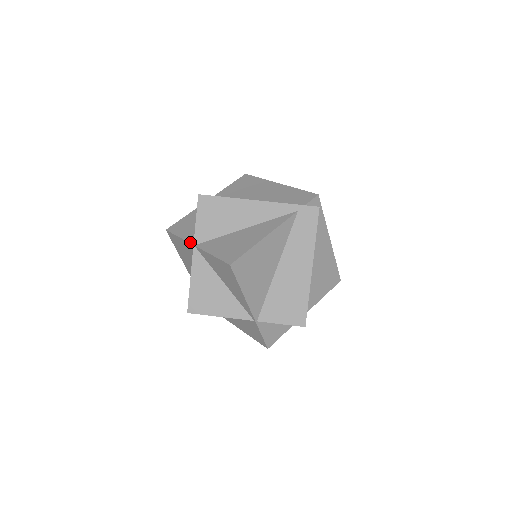
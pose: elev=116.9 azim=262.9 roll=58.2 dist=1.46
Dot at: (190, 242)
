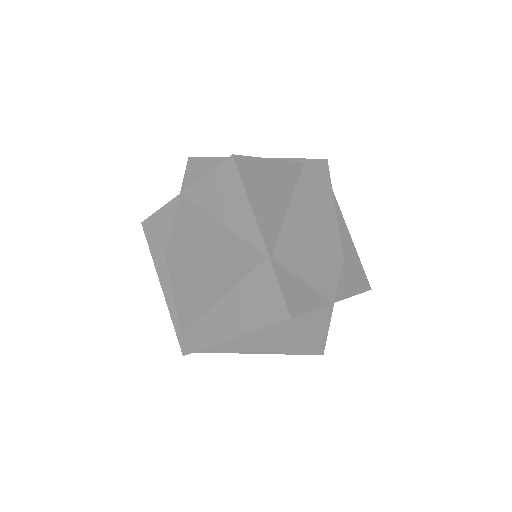
Dot at: (175, 197)
